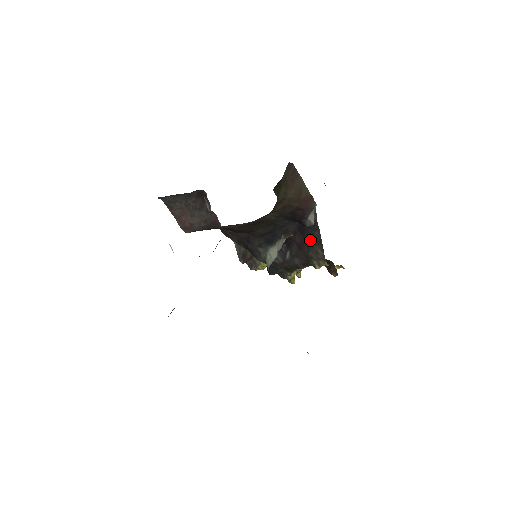
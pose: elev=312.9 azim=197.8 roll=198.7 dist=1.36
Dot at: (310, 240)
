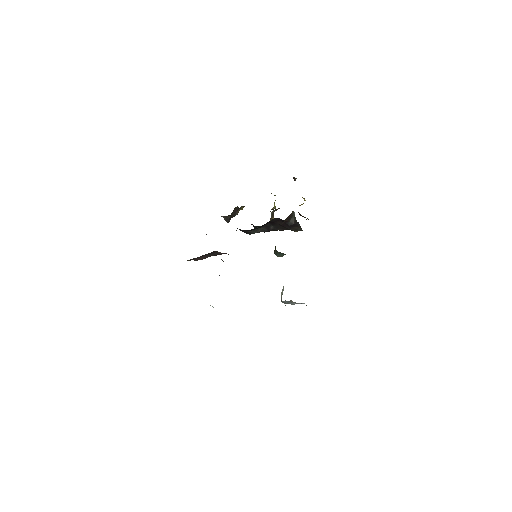
Dot at: (291, 225)
